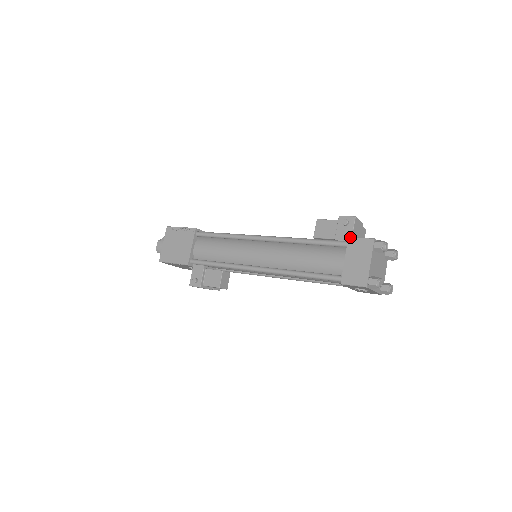
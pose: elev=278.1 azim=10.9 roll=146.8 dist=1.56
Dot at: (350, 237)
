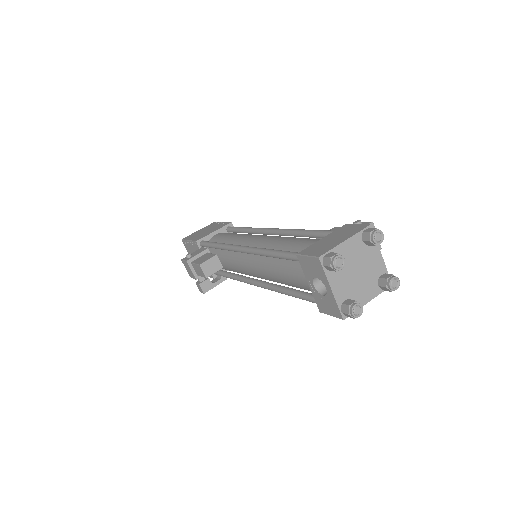
Dot at: occluded
